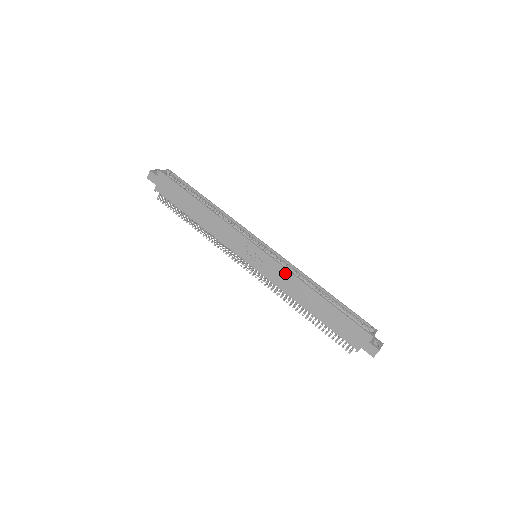
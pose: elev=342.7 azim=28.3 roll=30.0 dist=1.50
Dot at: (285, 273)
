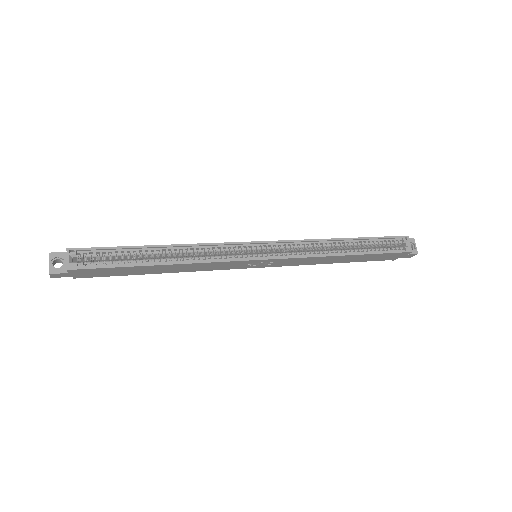
Dot at: (304, 259)
